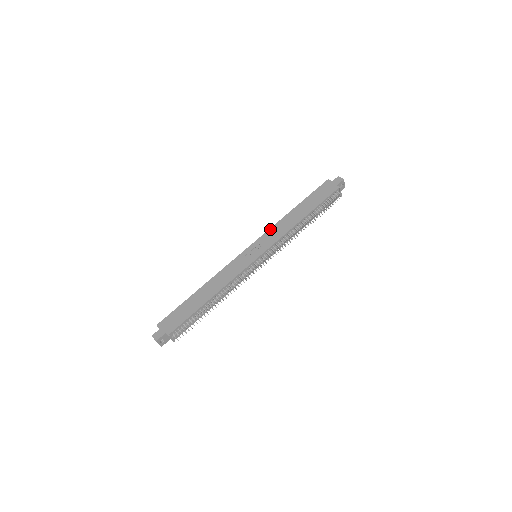
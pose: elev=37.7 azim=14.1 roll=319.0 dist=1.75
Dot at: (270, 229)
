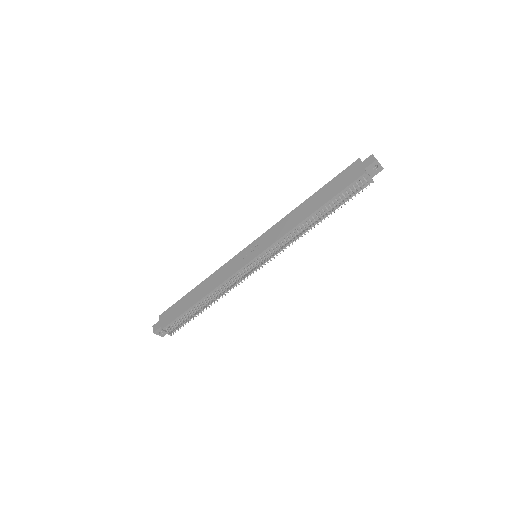
Dot at: (275, 224)
